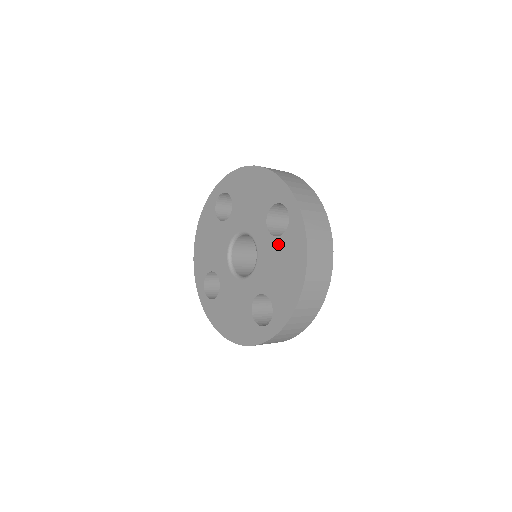
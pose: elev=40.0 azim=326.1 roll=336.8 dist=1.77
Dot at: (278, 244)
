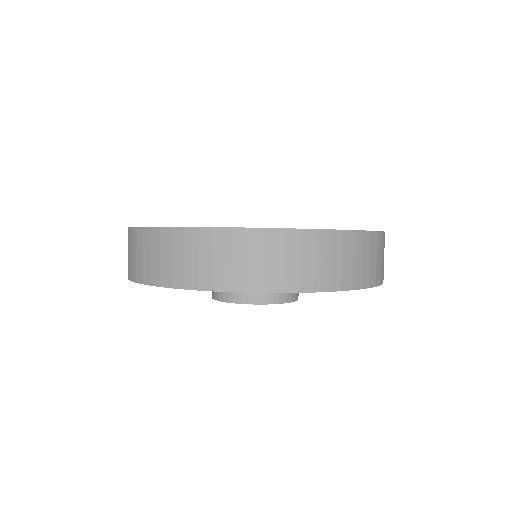
Dot at: occluded
